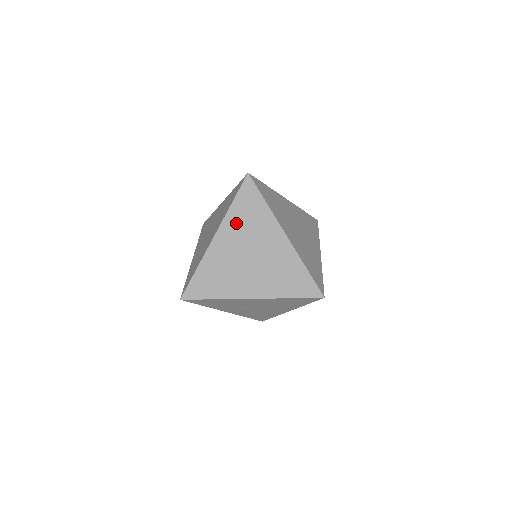
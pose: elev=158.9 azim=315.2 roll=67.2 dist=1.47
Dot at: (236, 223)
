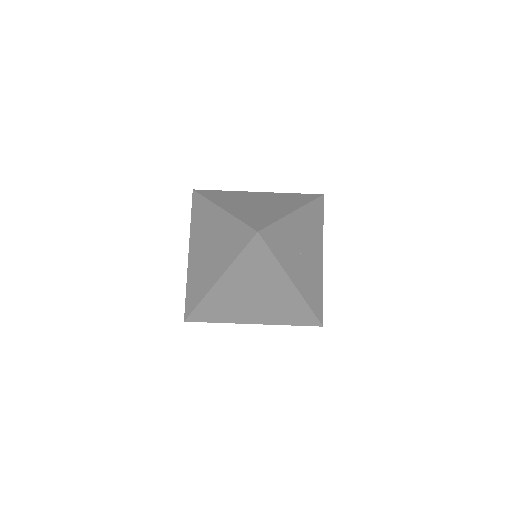
Dot at: (223, 200)
